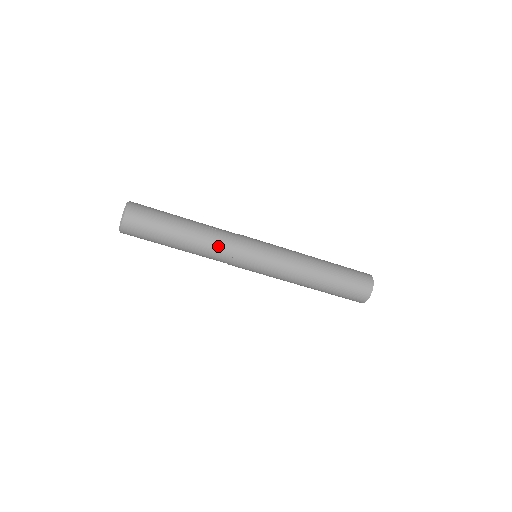
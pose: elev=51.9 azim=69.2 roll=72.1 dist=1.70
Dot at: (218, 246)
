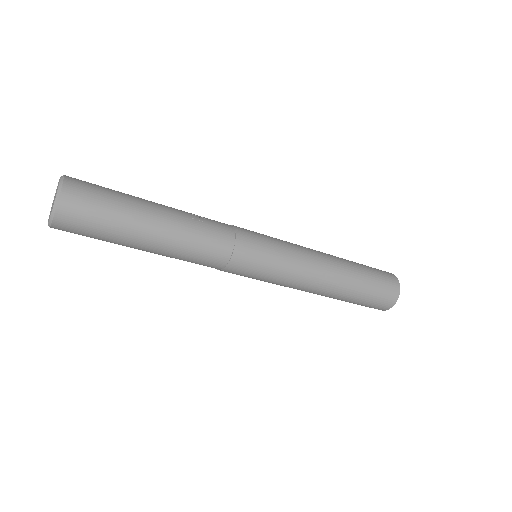
Dot at: (208, 248)
